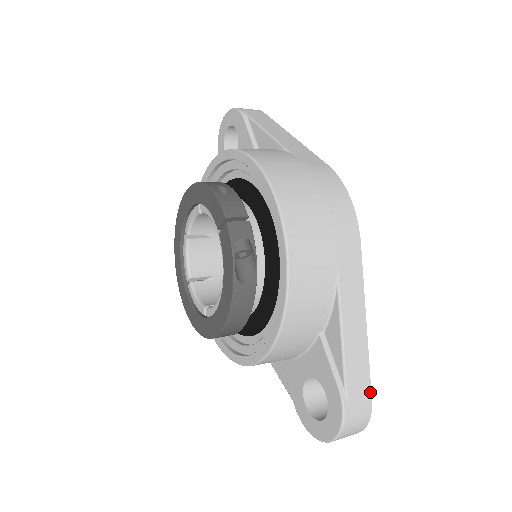
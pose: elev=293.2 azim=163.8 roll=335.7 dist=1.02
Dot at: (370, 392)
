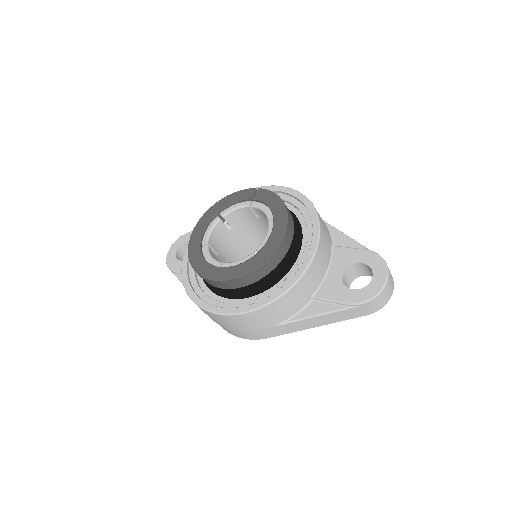
Dot at: occluded
